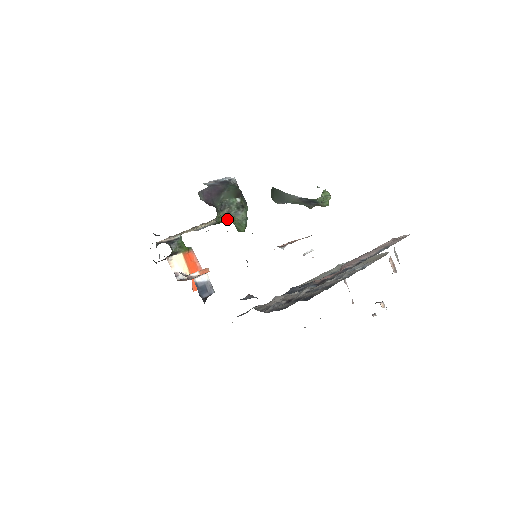
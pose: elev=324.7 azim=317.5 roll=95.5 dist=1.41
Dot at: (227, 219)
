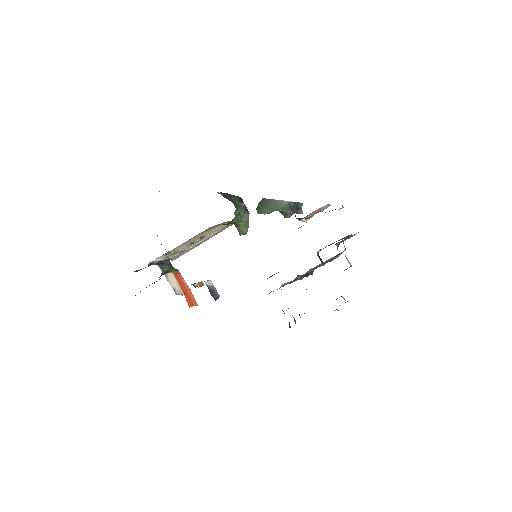
Dot at: (237, 220)
